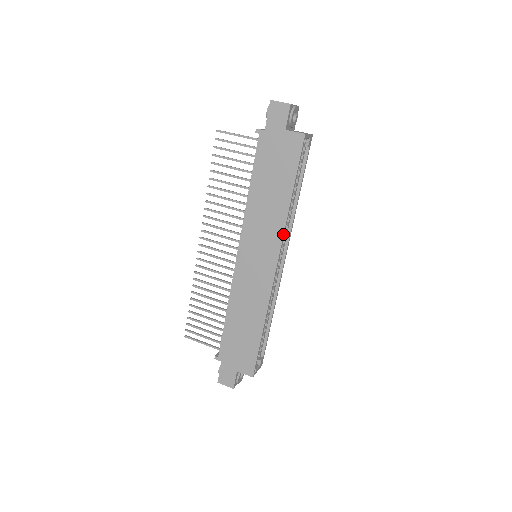
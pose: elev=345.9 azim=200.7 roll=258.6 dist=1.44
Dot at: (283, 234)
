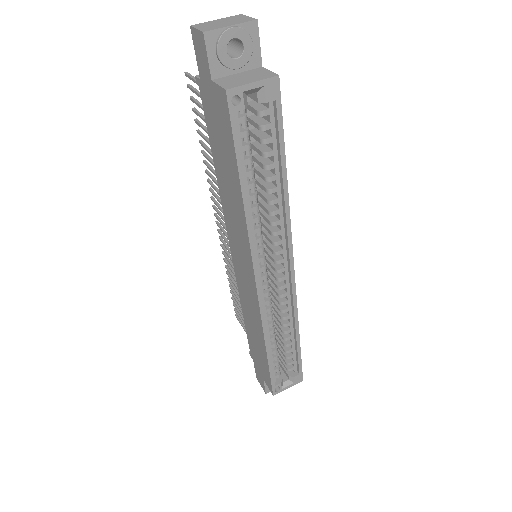
Dot at: (249, 244)
